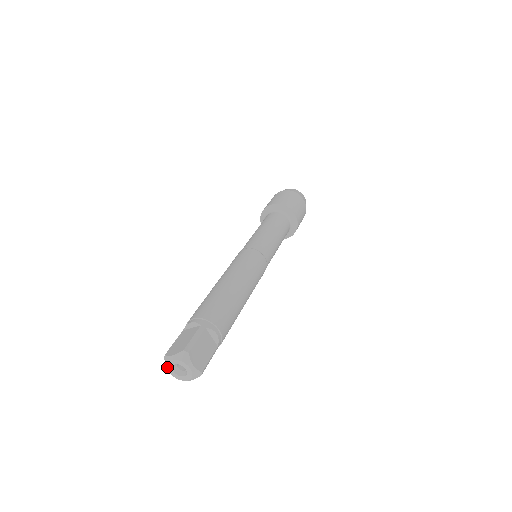
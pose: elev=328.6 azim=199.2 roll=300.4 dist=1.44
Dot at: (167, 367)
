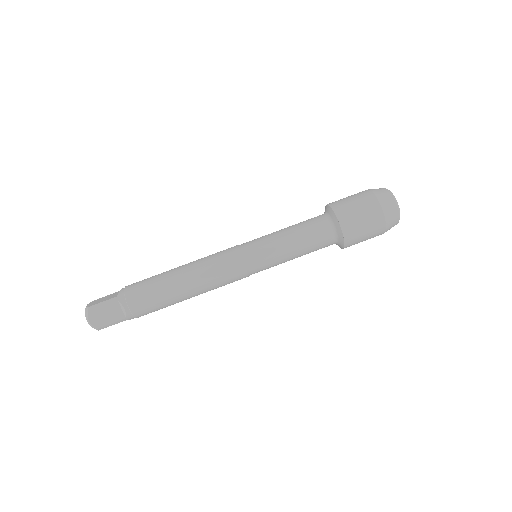
Dot at: (85, 311)
